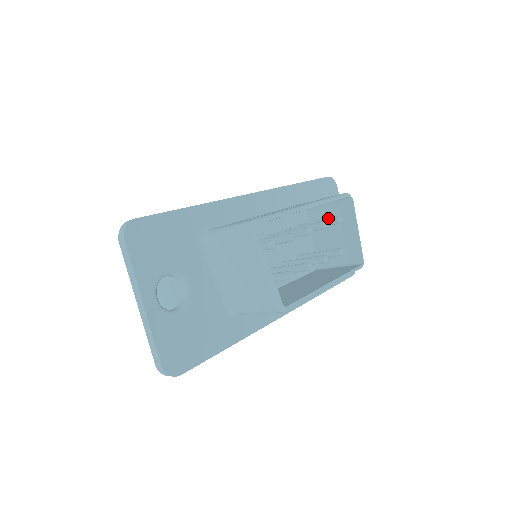
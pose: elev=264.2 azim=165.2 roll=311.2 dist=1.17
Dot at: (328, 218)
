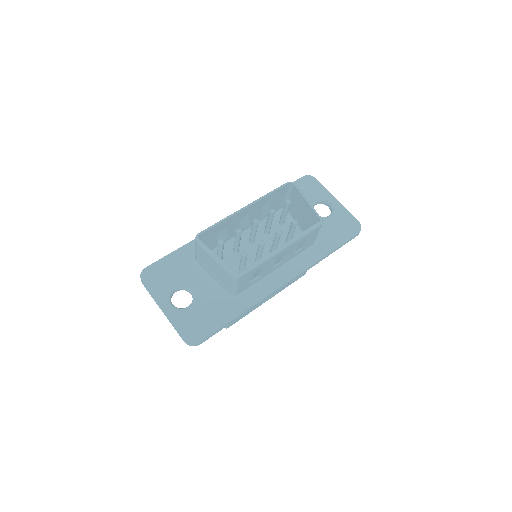
Dot at: (284, 205)
